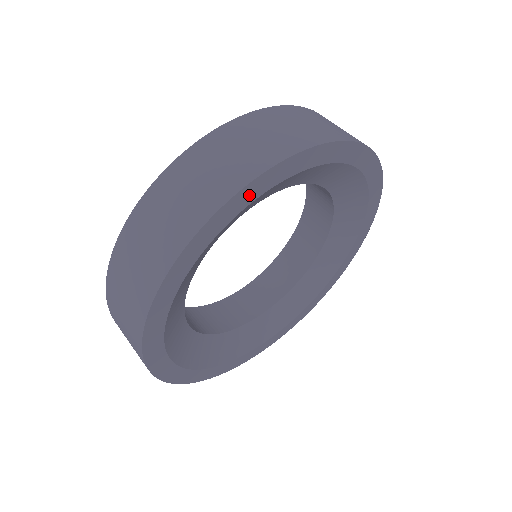
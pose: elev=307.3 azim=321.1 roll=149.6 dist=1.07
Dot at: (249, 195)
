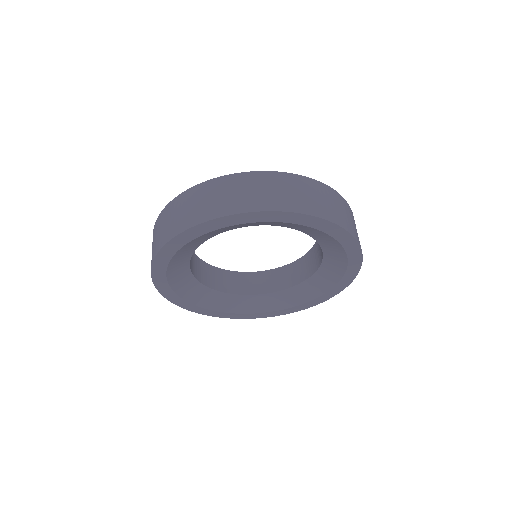
Dot at: (212, 226)
